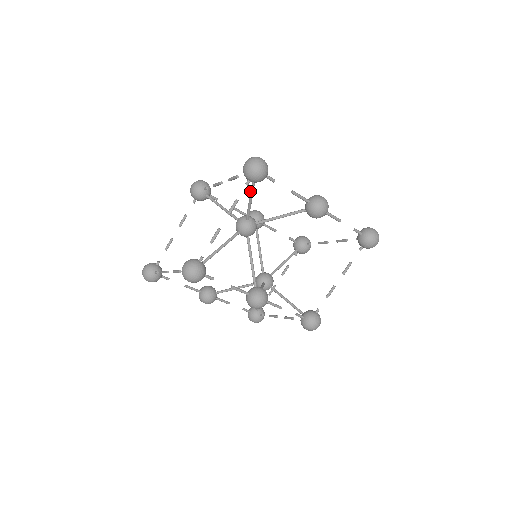
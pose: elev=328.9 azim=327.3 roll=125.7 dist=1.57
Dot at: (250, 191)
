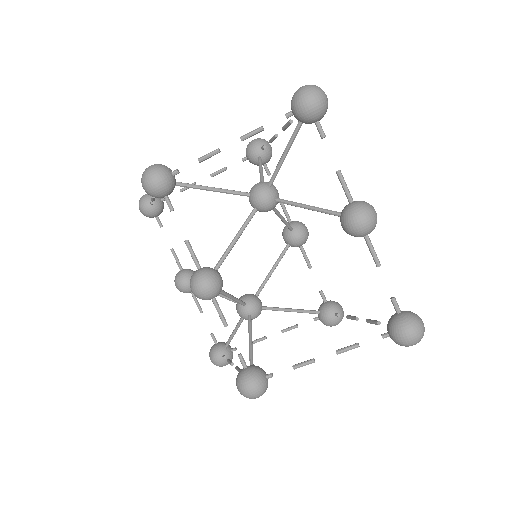
Dot at: (290, 139)
